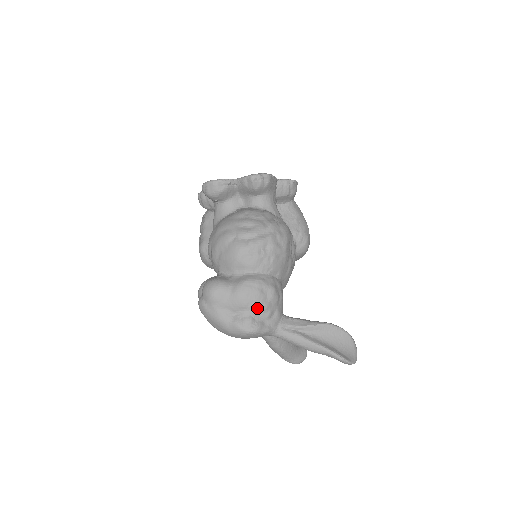
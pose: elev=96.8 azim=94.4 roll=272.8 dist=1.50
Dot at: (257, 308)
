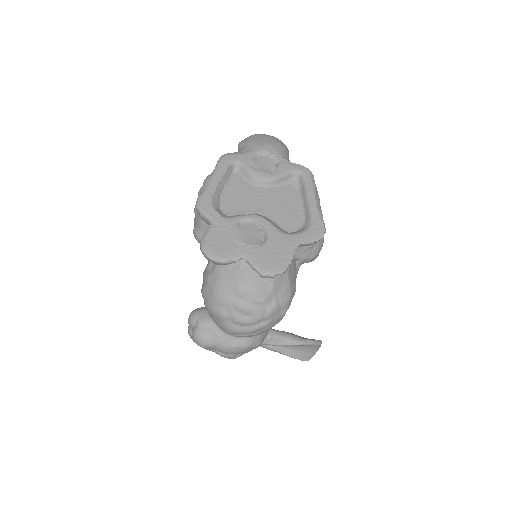
Dot at: occluded
